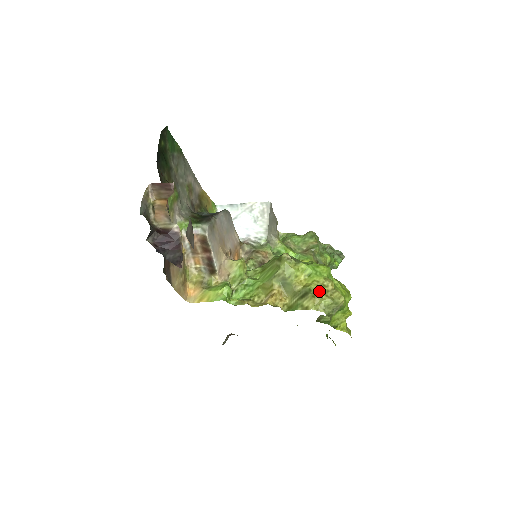
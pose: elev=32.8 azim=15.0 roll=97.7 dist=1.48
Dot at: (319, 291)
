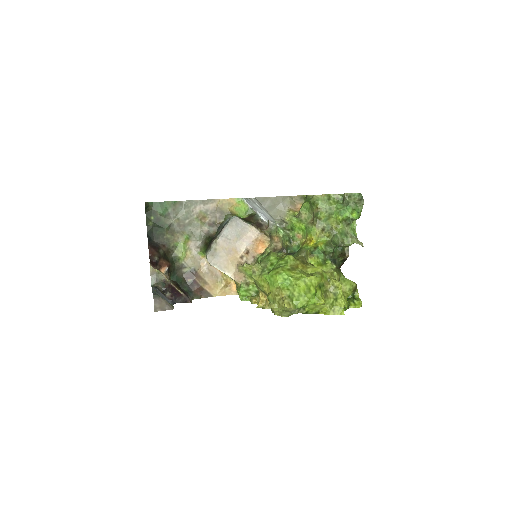
Dot at: (274, 301)
